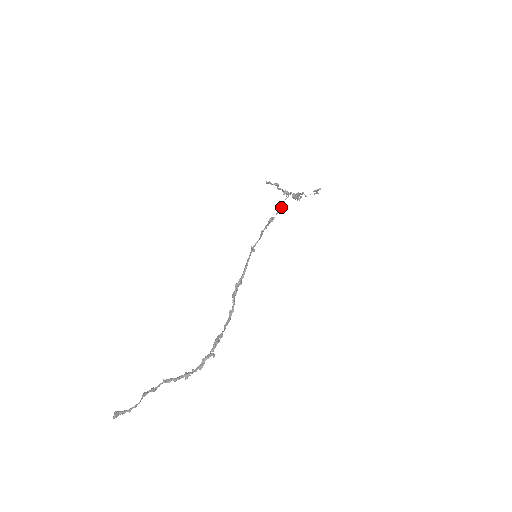
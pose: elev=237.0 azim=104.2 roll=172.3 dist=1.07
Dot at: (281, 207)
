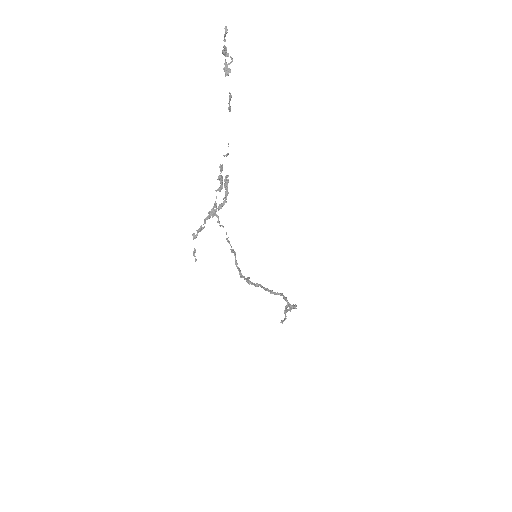
Dot at: occluded
